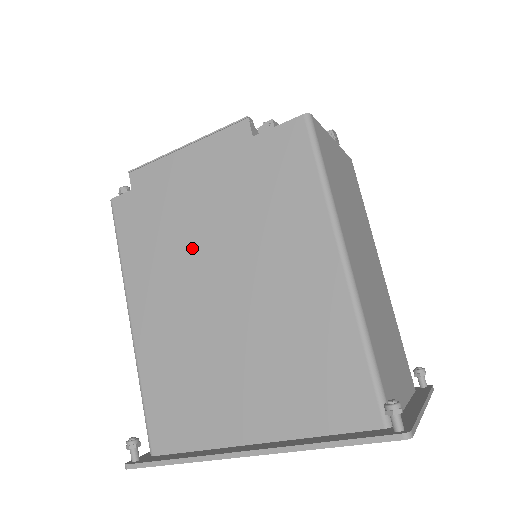
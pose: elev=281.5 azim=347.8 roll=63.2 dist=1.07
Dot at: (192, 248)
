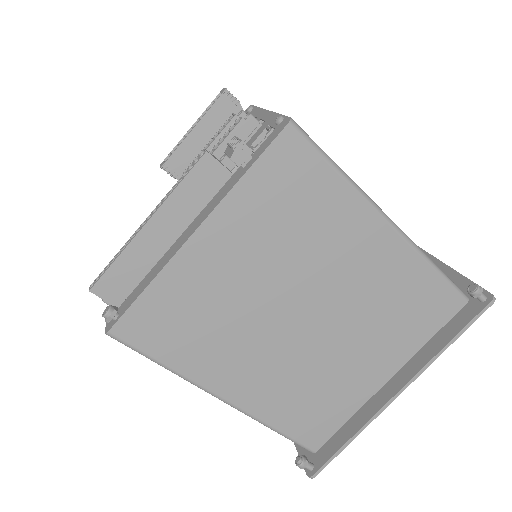
Dot at: (247, 307)
